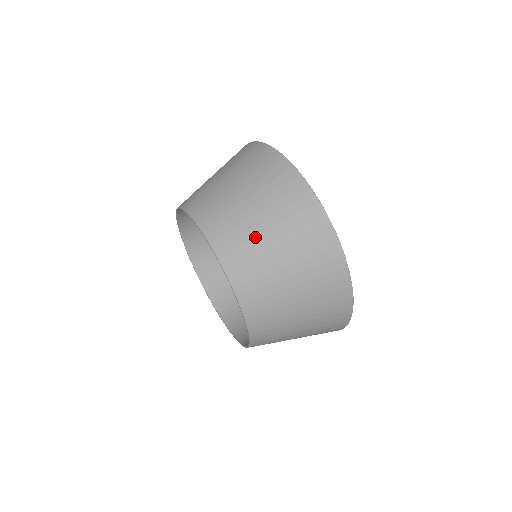
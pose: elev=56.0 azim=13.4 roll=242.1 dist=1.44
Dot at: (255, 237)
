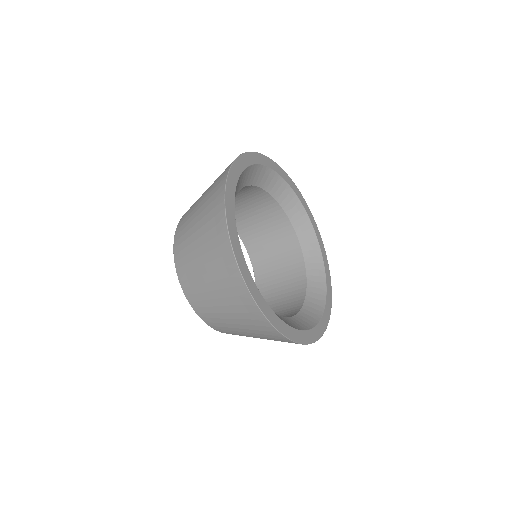
Dot at: (227, 323)
